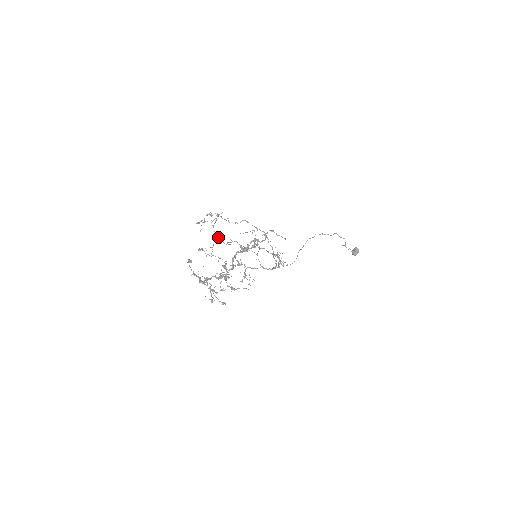
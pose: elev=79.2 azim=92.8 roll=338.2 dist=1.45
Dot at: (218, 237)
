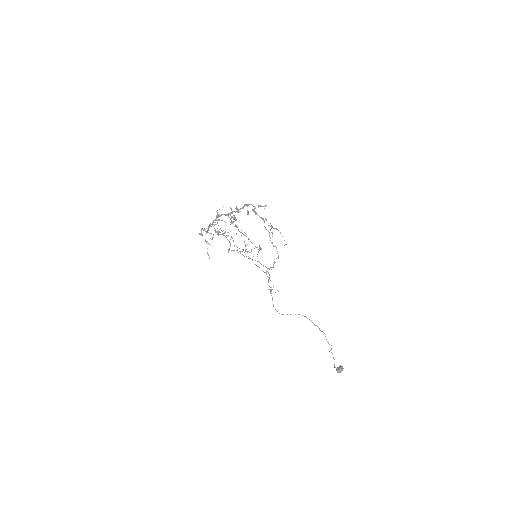
Dot at: occluded
